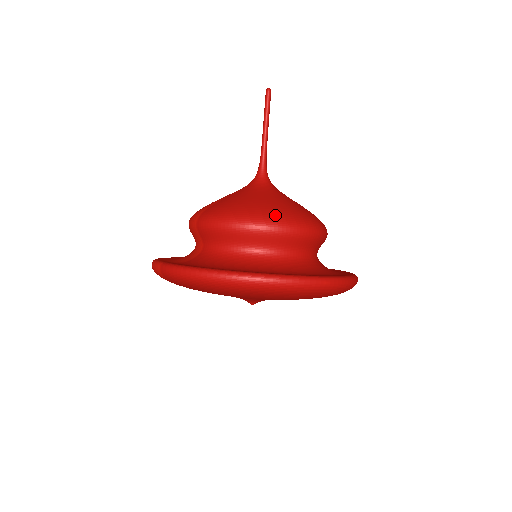
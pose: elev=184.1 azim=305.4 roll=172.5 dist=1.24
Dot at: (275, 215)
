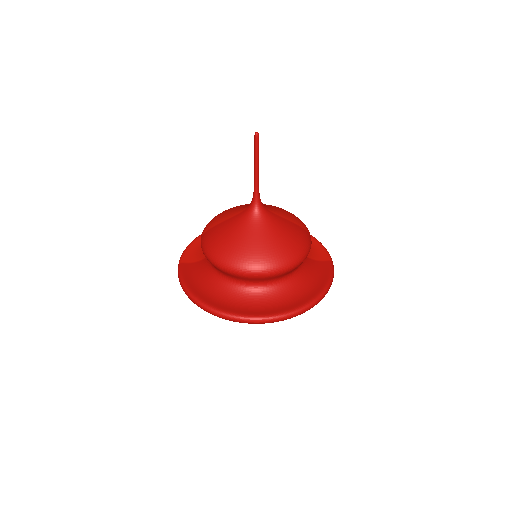
Dot at: (237, 261)
